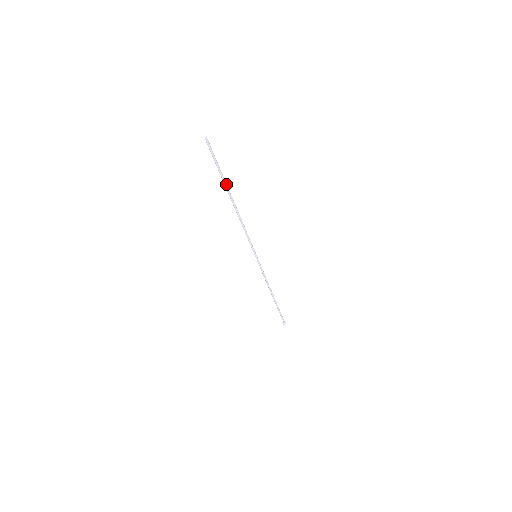
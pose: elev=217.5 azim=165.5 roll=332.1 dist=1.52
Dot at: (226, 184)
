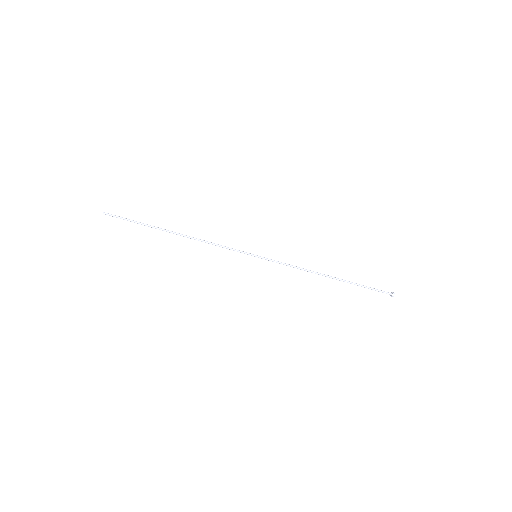
Dot at: (154, 227)
